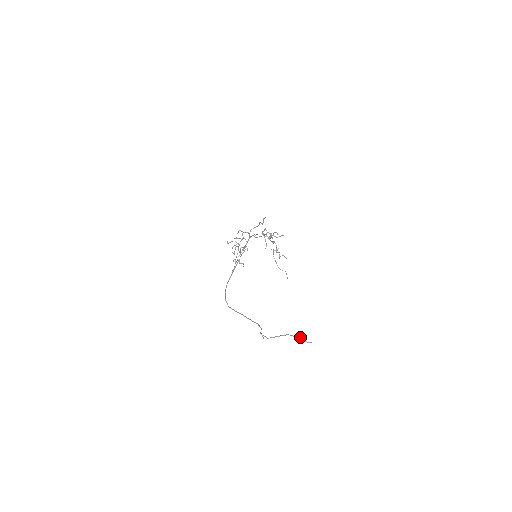
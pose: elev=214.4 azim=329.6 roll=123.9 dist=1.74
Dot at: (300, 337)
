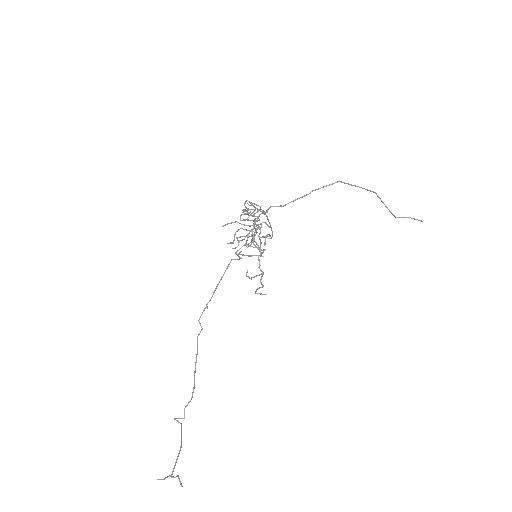
Dot at: (172, 471)
